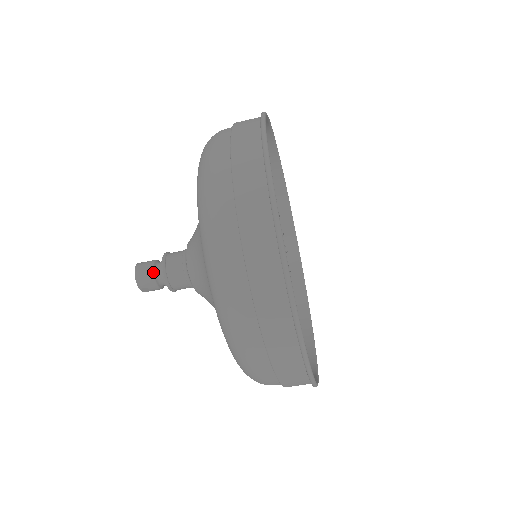
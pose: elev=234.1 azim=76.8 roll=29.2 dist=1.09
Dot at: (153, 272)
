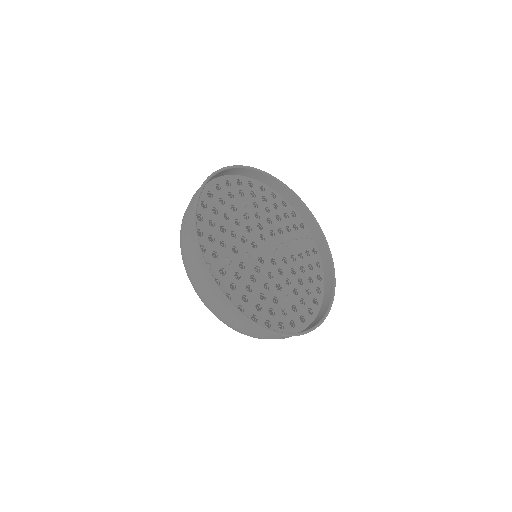
Dot at: occluded
